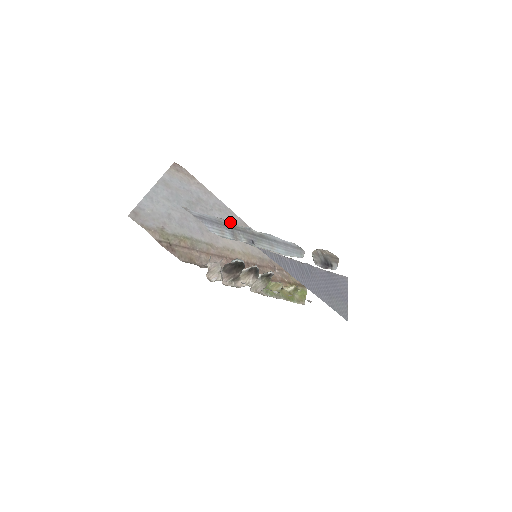
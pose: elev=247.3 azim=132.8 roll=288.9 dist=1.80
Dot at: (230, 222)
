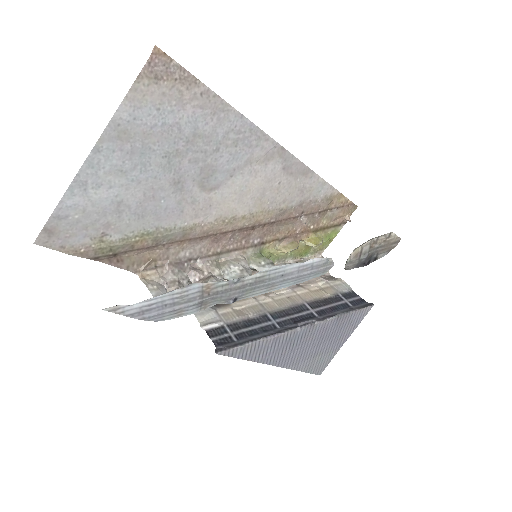
Dot at: (203, 285)
